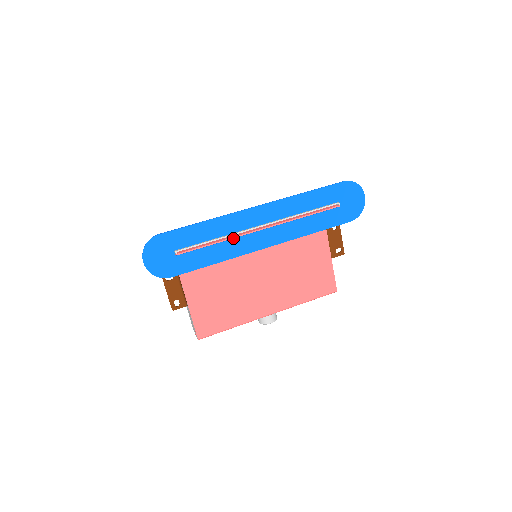
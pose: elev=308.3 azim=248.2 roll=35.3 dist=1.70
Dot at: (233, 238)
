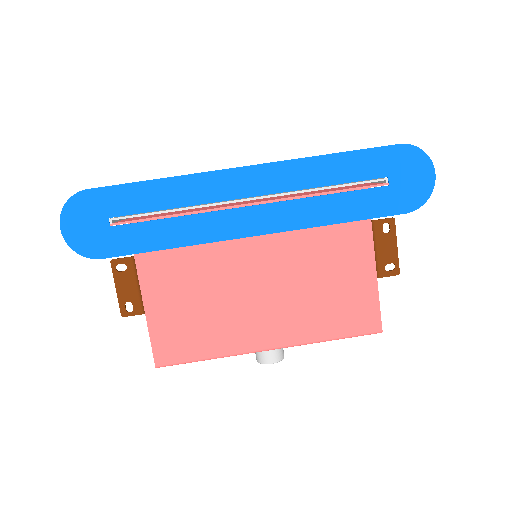
Dot at: occluded
